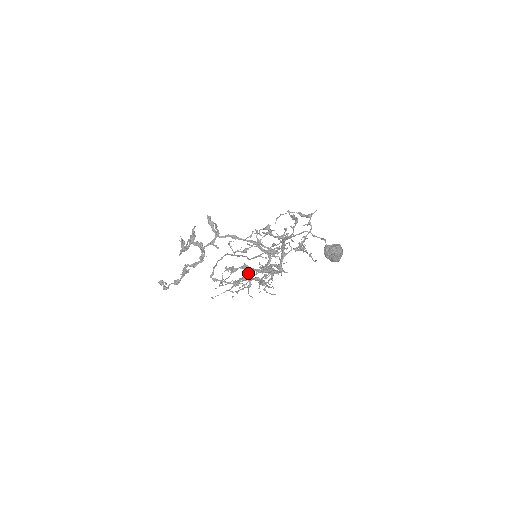
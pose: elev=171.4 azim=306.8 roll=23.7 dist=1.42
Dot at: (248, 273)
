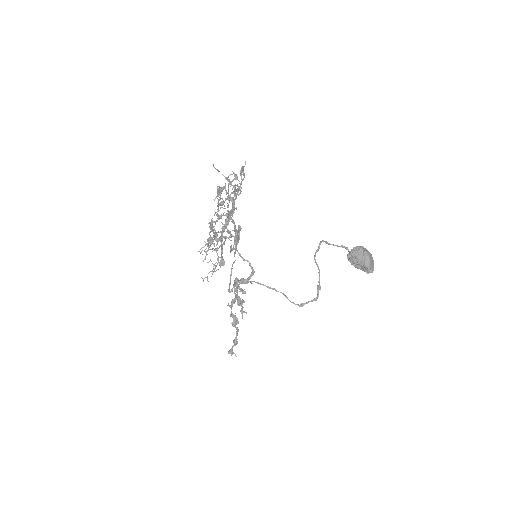
Dot at: occluded
